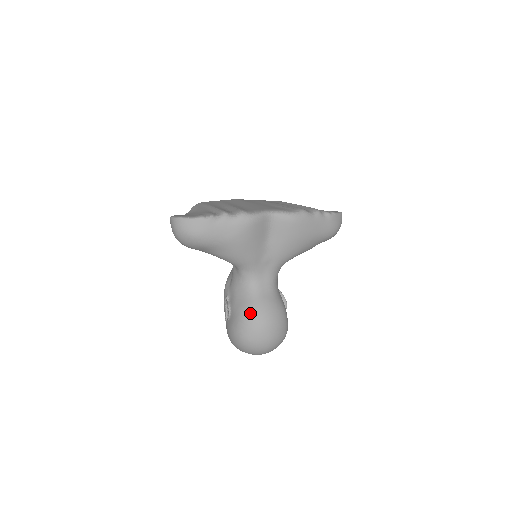
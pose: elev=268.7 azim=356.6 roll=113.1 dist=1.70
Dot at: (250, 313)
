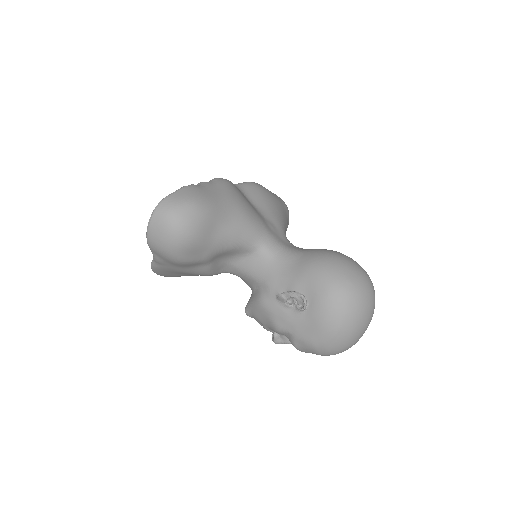
Dot at: (317, 259)
